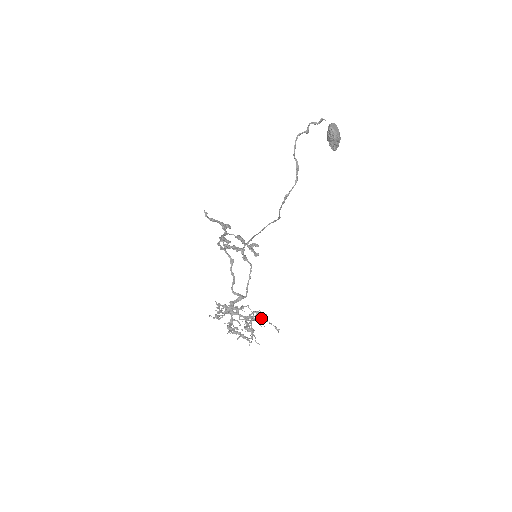
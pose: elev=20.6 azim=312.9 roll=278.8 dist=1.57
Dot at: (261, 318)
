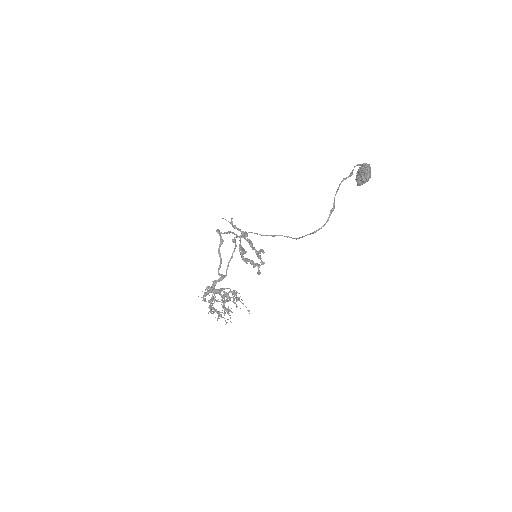
Dot at: occluded
